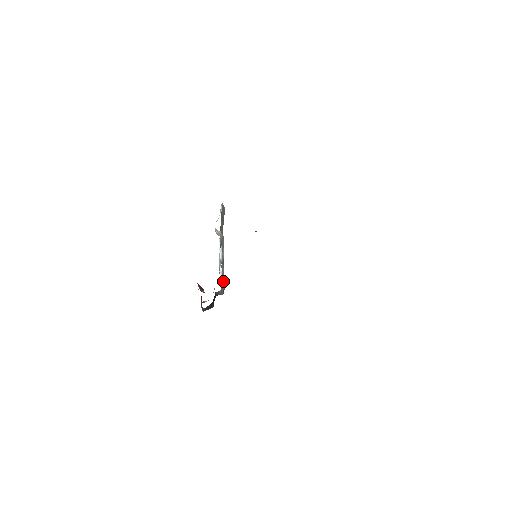
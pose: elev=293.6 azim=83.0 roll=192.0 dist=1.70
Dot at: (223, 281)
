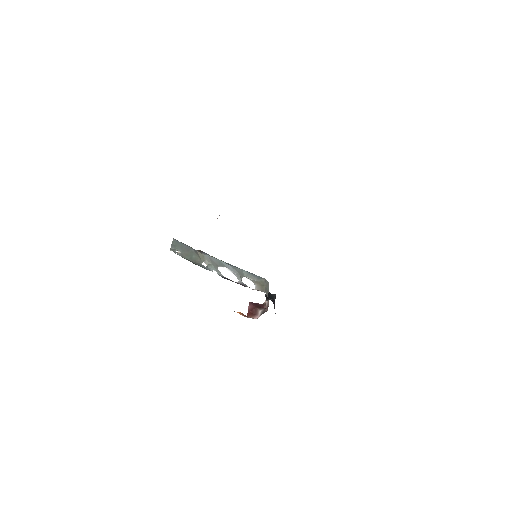
Dot at: (256, 278)
